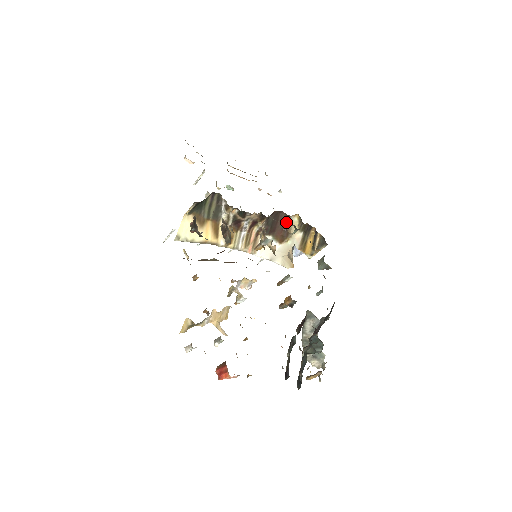
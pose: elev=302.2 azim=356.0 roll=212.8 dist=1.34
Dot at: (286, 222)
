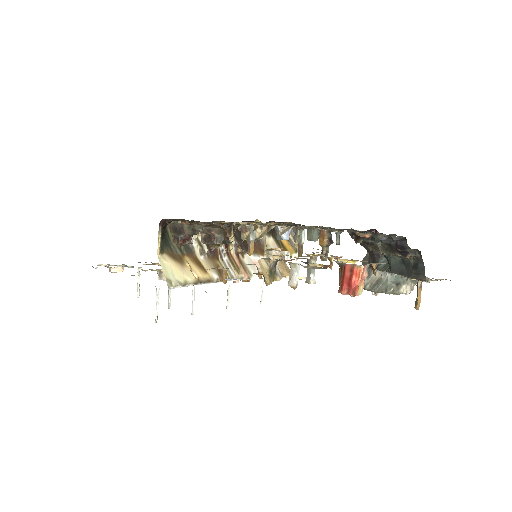
Dot at: occluded
